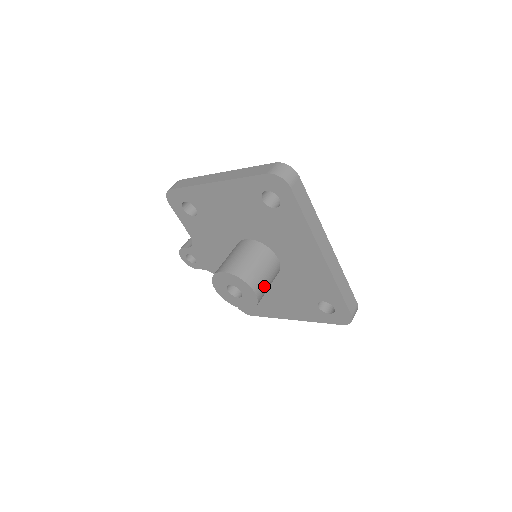
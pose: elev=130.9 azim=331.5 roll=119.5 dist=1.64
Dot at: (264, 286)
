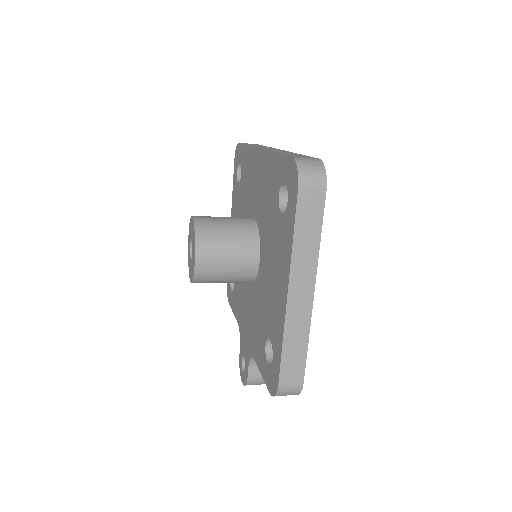
Dot at: (213, 221)
